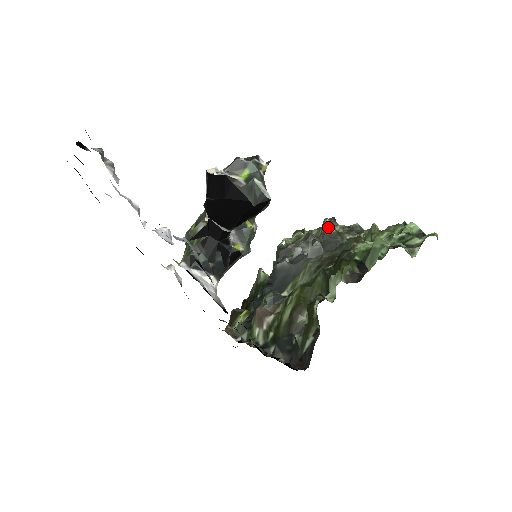
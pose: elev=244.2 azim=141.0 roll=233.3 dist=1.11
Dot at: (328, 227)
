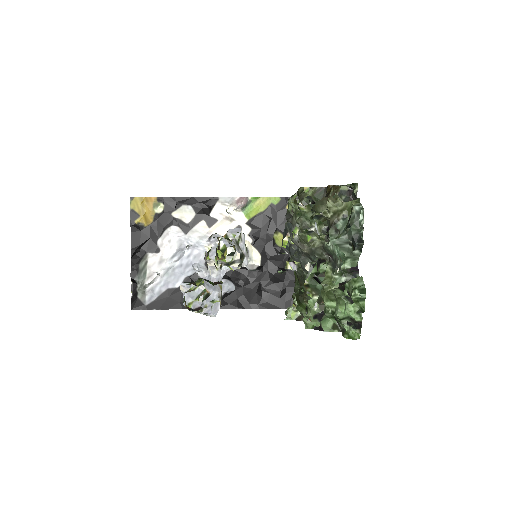
Dot at: occluded
